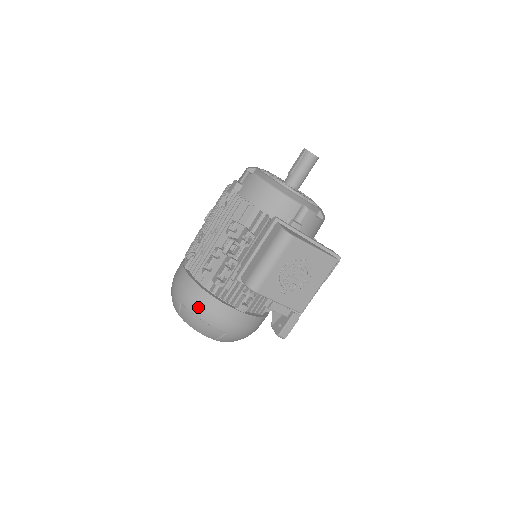
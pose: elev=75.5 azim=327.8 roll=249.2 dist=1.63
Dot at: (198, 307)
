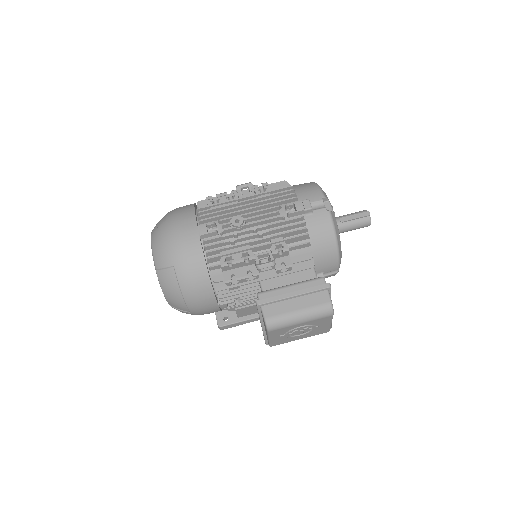
Dot at: (191, 285)
